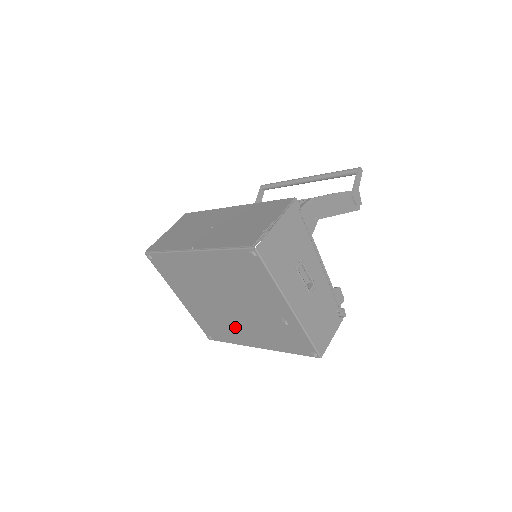
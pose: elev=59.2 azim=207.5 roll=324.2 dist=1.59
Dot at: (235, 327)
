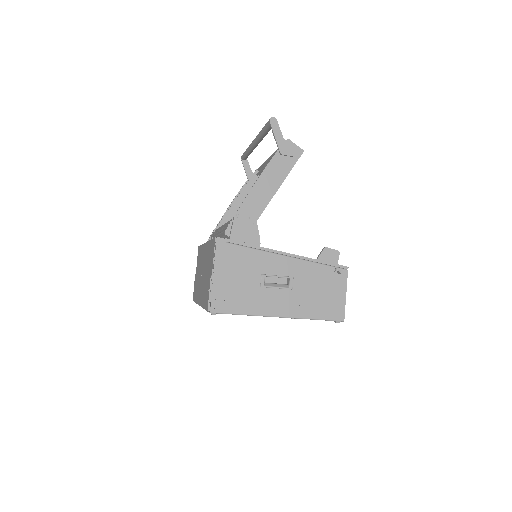
Dot at: occluded
